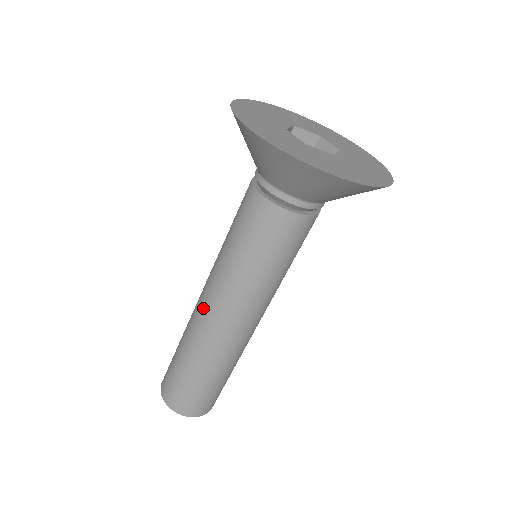
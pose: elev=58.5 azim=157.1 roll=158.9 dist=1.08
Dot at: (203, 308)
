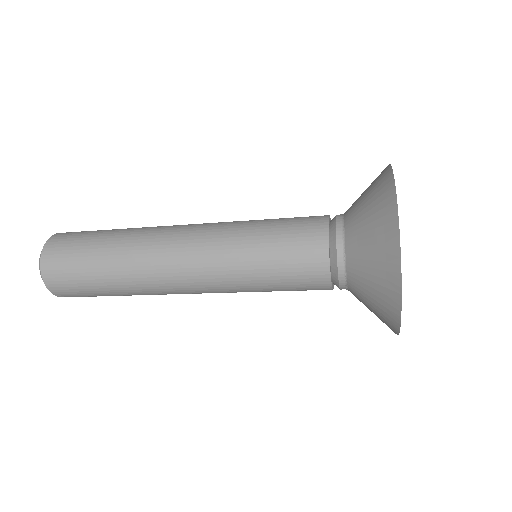
Dot at: occluded
